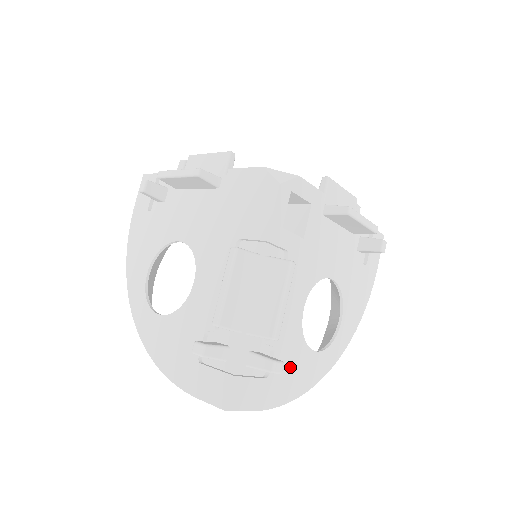
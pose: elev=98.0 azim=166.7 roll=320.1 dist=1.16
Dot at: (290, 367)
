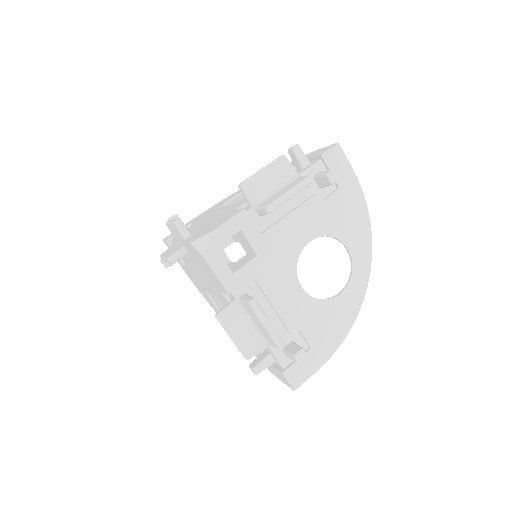
Dot at: (324, 325)
